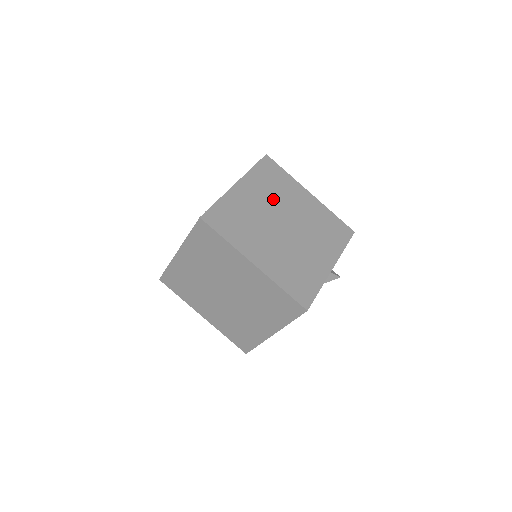
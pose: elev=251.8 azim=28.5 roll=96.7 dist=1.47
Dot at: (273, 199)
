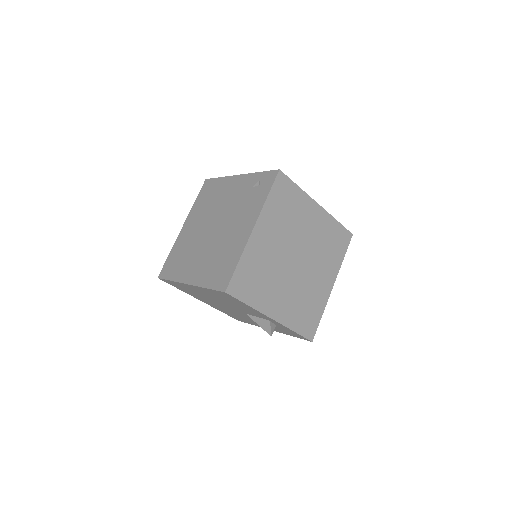
Dot at: occluded
